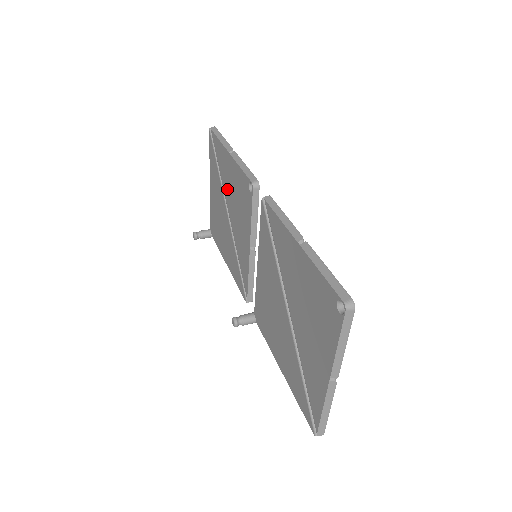
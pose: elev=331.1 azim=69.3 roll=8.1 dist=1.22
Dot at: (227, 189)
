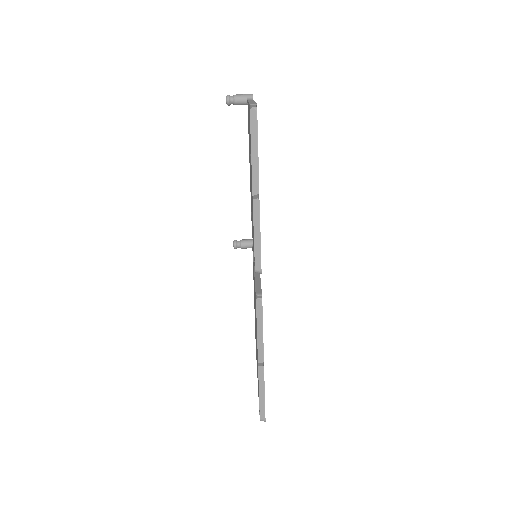
Dot at: occluded
